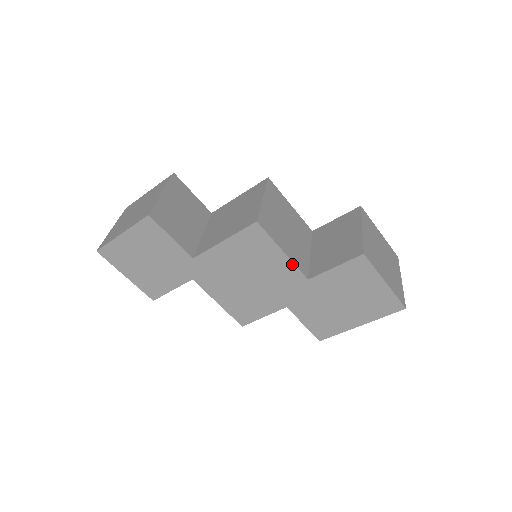
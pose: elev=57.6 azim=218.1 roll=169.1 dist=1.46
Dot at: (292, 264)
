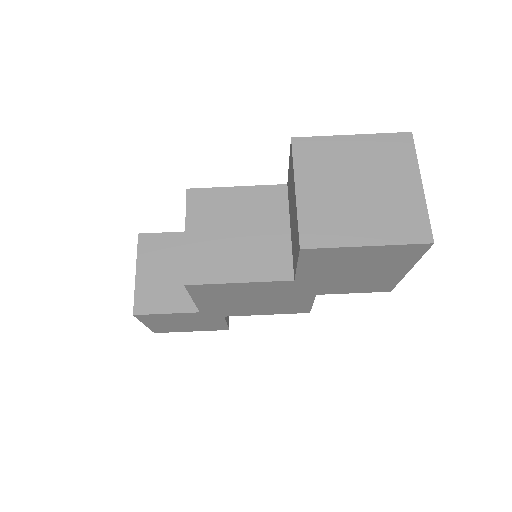
Dot at: (262, 283)
